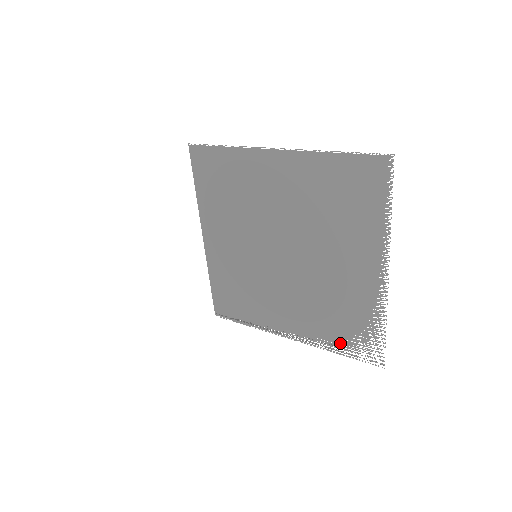
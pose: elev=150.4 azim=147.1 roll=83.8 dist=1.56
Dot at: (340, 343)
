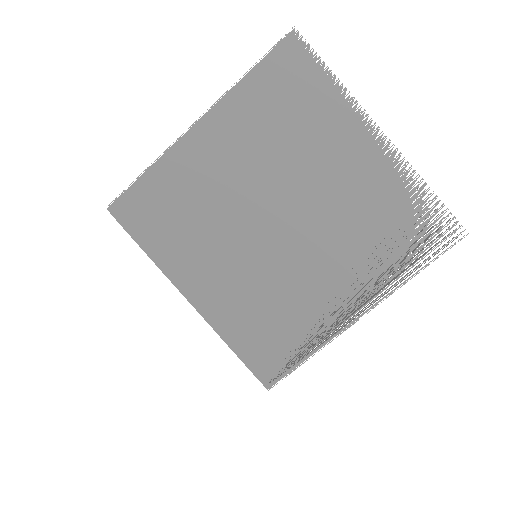
Dot at: (409, 257)
